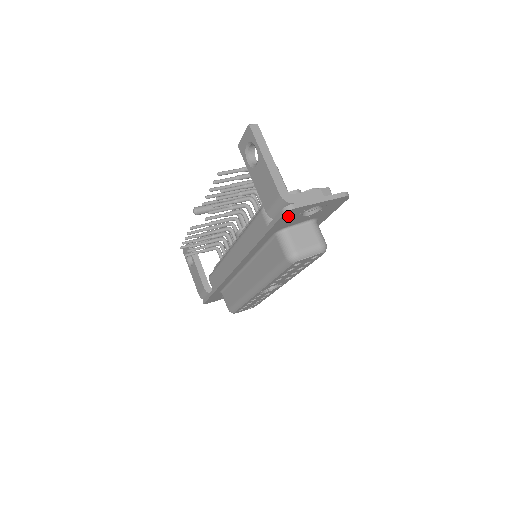
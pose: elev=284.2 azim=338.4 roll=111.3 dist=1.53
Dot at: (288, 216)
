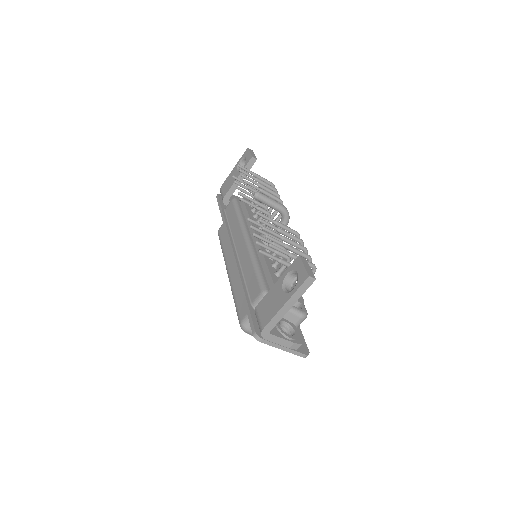
Dot at: occluded
